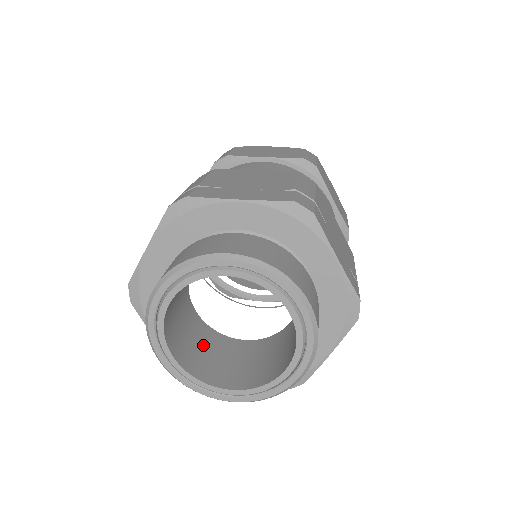
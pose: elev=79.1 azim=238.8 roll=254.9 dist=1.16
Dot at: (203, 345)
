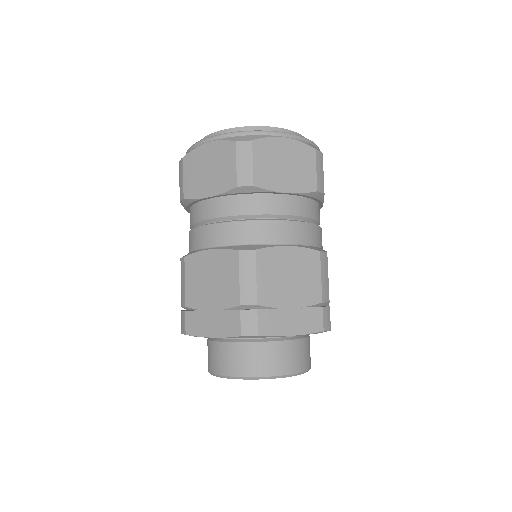
Dot at: occluded
